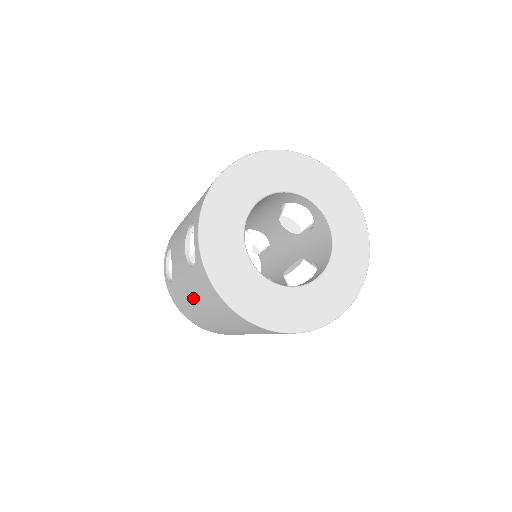
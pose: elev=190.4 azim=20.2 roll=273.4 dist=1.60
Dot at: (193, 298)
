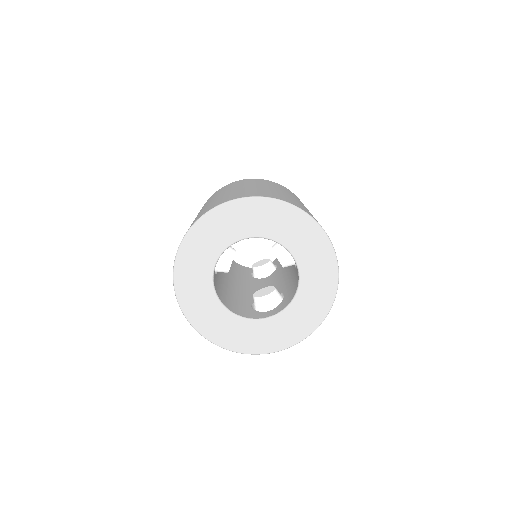
Dot at: occluded
